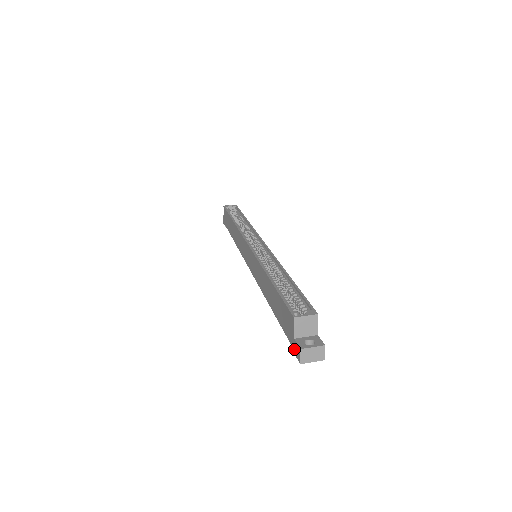
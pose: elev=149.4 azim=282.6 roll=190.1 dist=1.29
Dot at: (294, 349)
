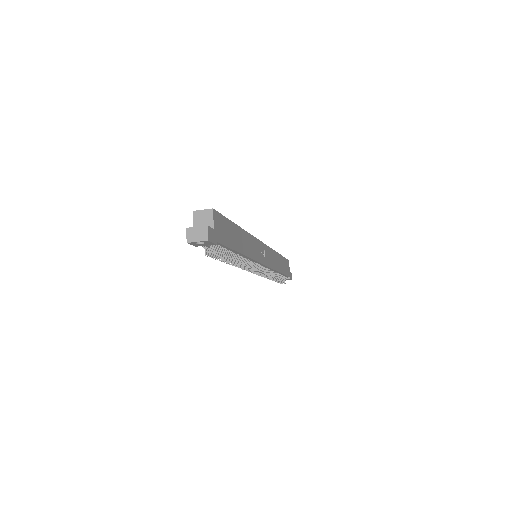
Dot at: occluded
